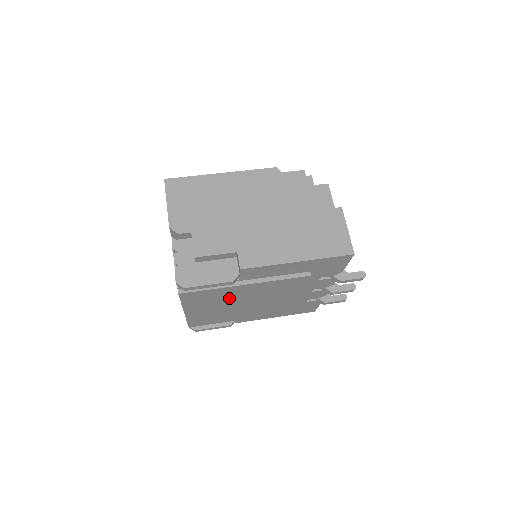
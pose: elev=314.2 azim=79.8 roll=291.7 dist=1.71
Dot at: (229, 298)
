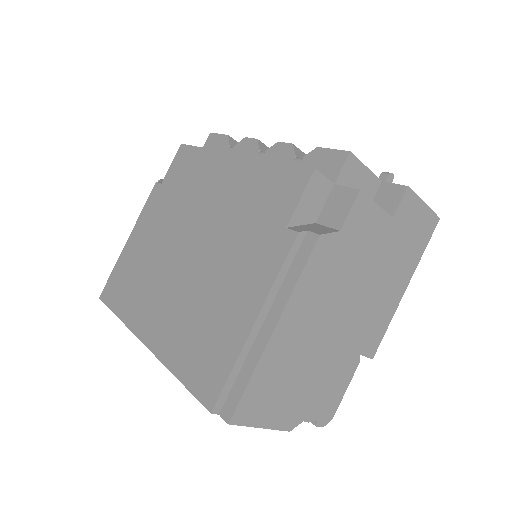
Dot at: occluded
